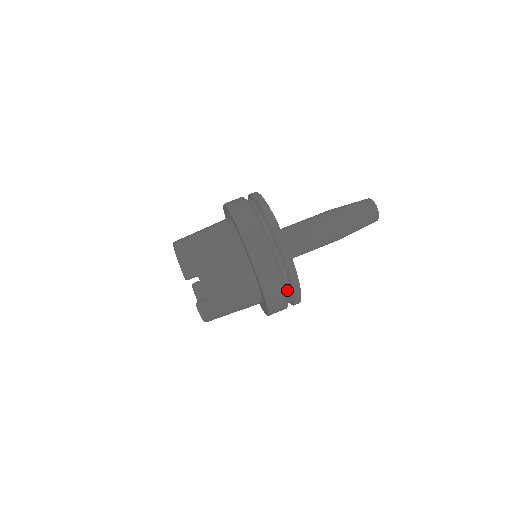
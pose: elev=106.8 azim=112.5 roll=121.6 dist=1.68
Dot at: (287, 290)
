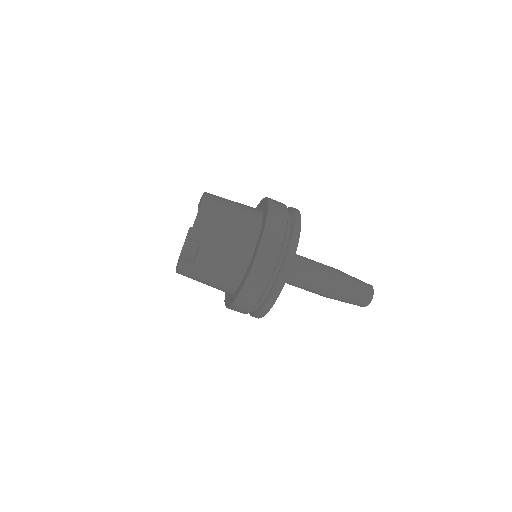
Dot at: (255, 307)
